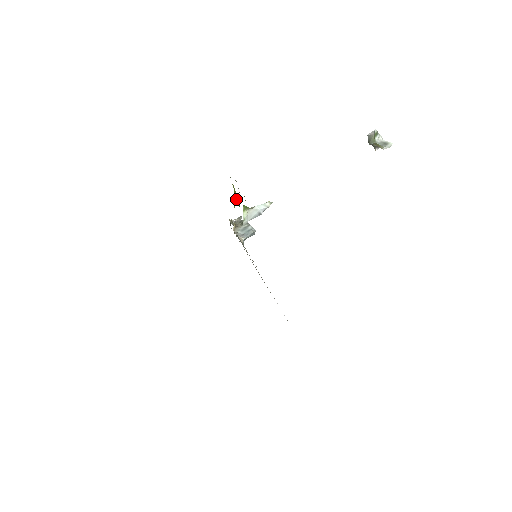
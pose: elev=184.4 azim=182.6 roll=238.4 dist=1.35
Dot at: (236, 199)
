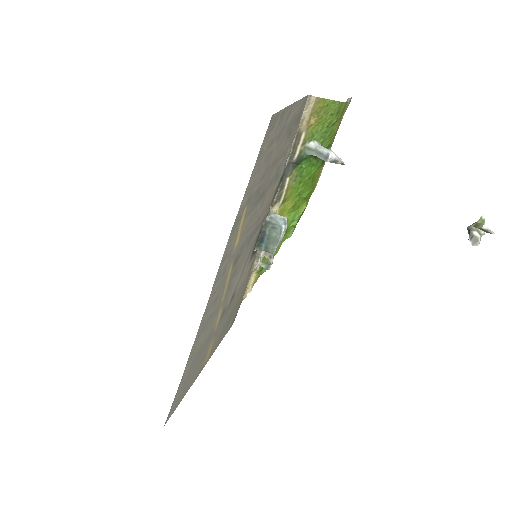
Dot at: (304, 194)
